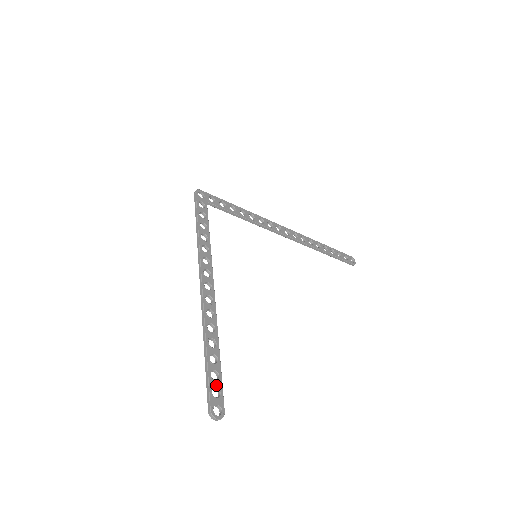
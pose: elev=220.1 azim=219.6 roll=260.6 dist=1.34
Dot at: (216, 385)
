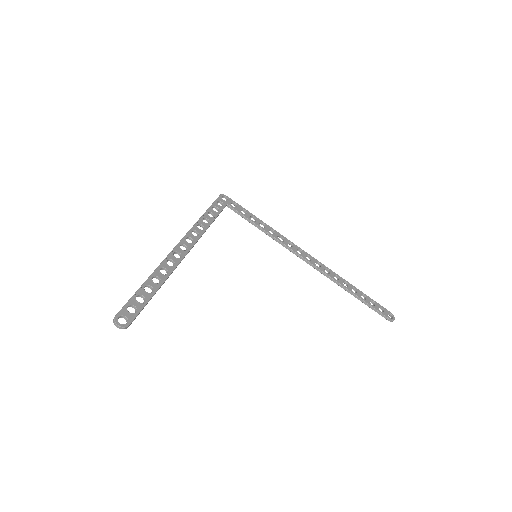
Dot at: (136, 305)
